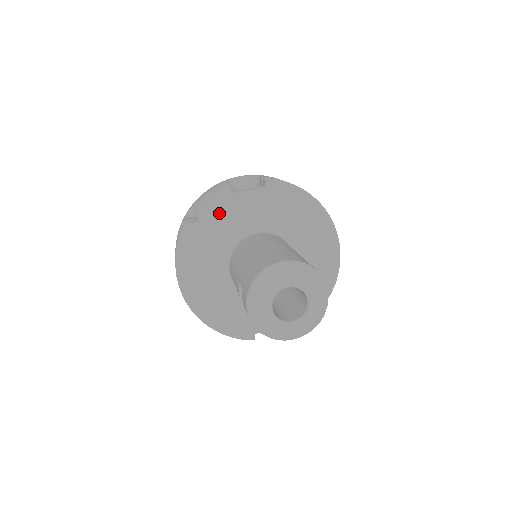
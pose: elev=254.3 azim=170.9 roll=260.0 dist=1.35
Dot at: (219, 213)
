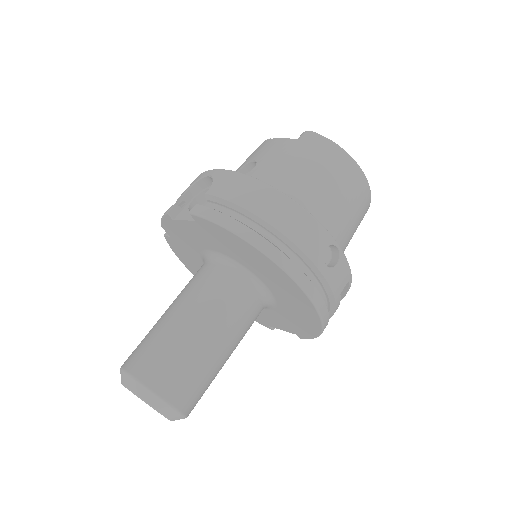
Dot at: (178, 233)
